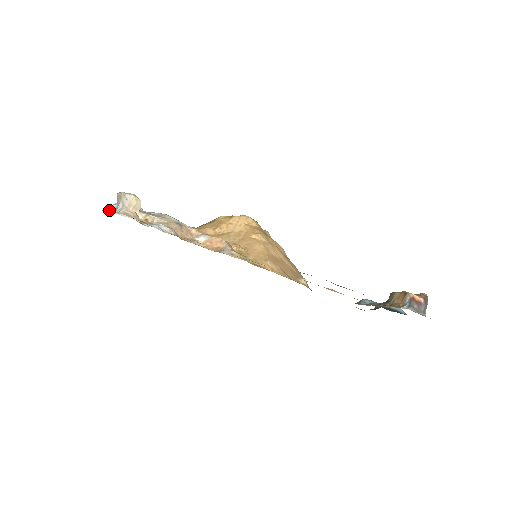
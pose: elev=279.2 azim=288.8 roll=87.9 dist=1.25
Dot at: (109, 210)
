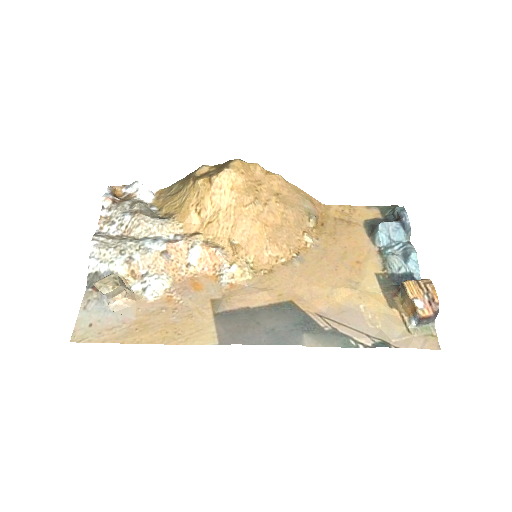
Dot at: (92, 279)
